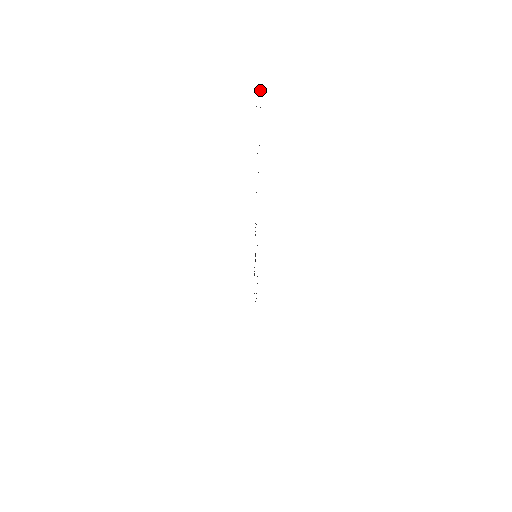
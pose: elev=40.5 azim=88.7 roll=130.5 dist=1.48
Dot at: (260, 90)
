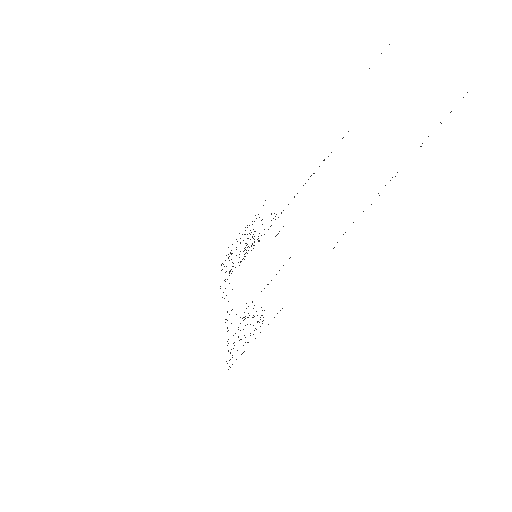
Dot at: (463, 97)
